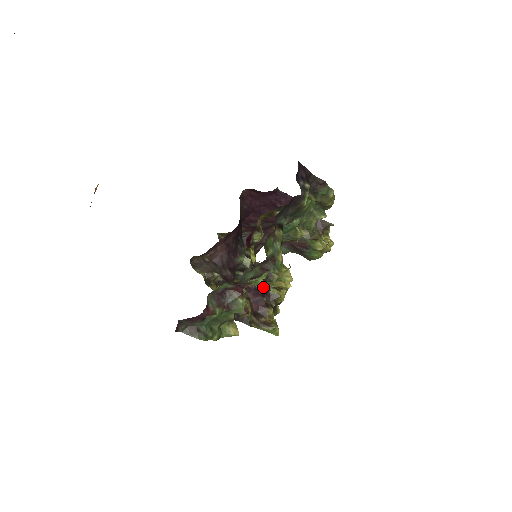
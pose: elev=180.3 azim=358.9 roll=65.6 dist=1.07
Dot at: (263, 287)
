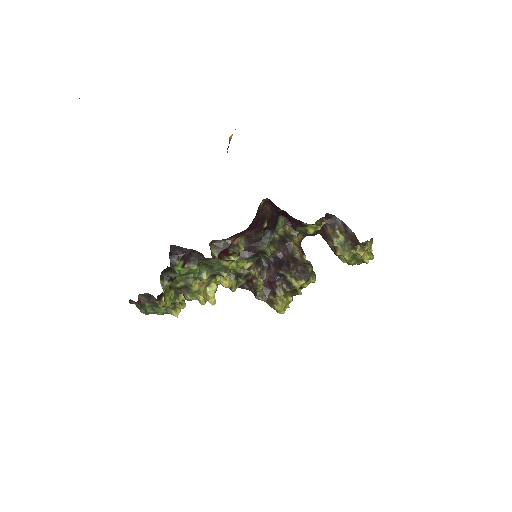
Dot at: (280, 274)
